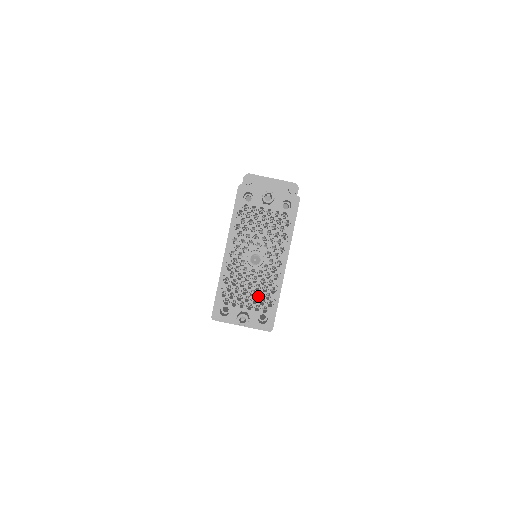
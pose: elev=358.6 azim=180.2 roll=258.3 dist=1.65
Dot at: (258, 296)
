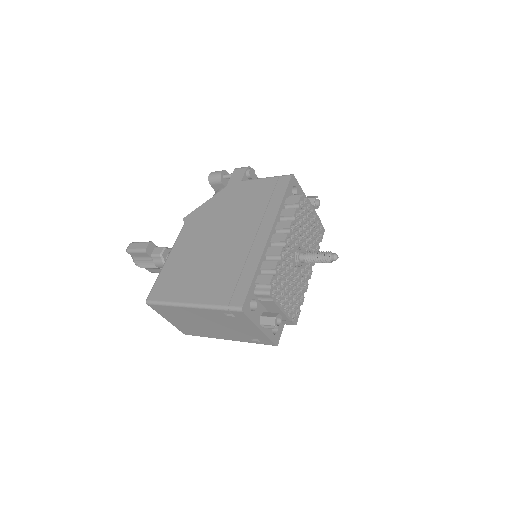
Dot at: occluded
